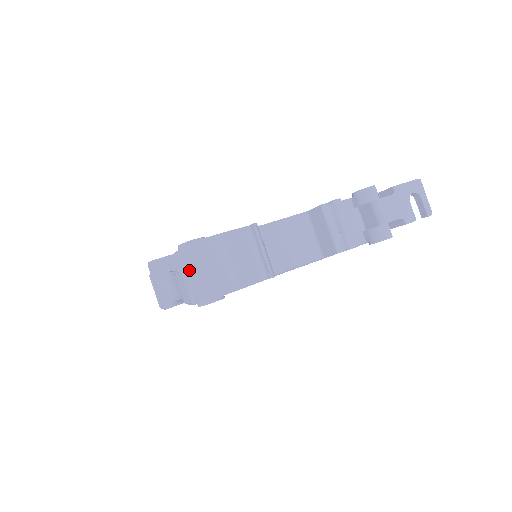
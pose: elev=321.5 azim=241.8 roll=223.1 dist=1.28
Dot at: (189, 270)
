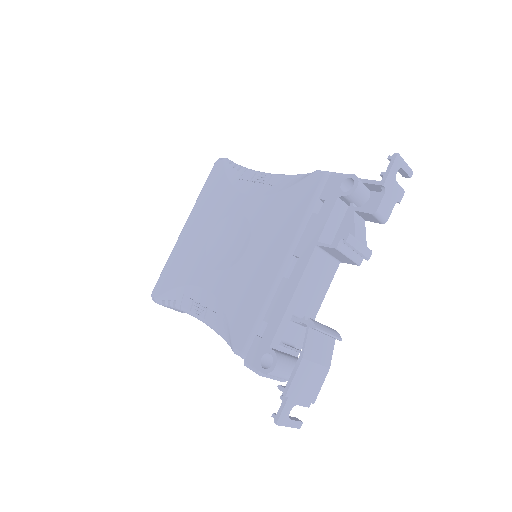
Dot at: (299, 398)
